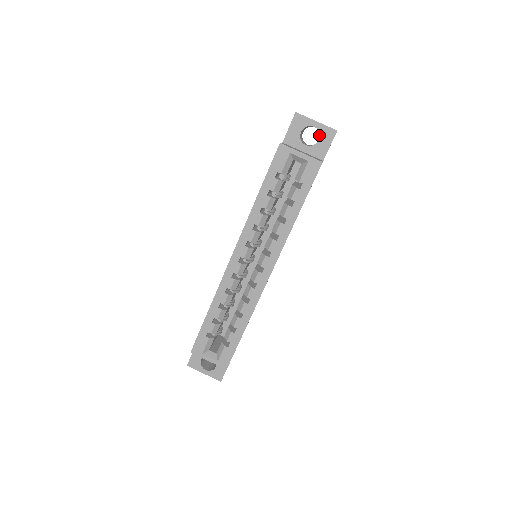
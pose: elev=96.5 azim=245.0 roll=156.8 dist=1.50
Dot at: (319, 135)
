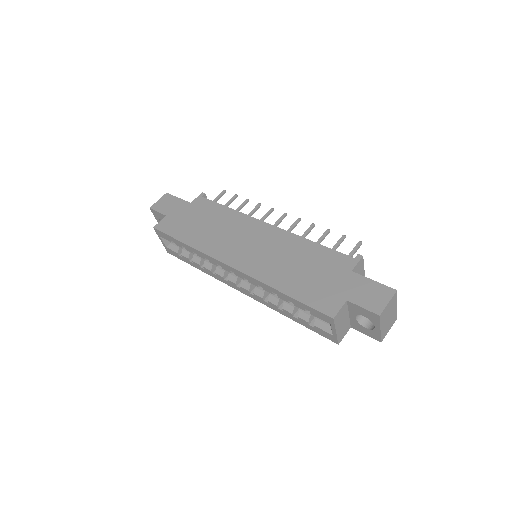
Dot at: (370, 329)
